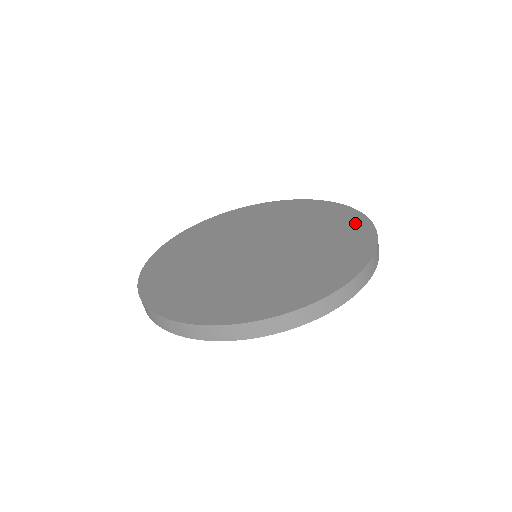
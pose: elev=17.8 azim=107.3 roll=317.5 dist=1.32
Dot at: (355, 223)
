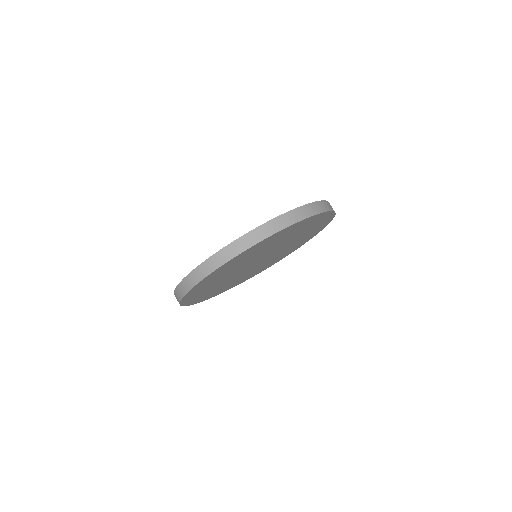
Dot at: occluded
